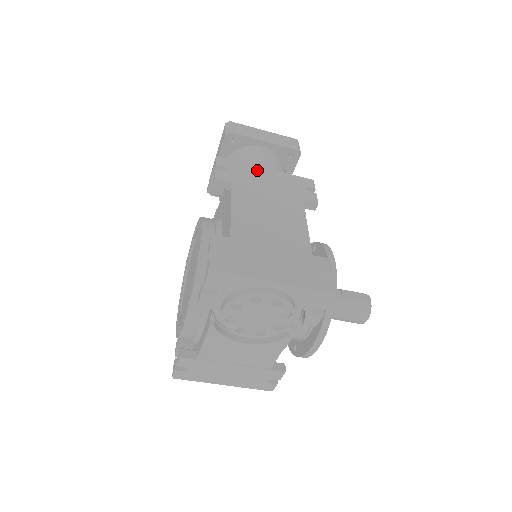
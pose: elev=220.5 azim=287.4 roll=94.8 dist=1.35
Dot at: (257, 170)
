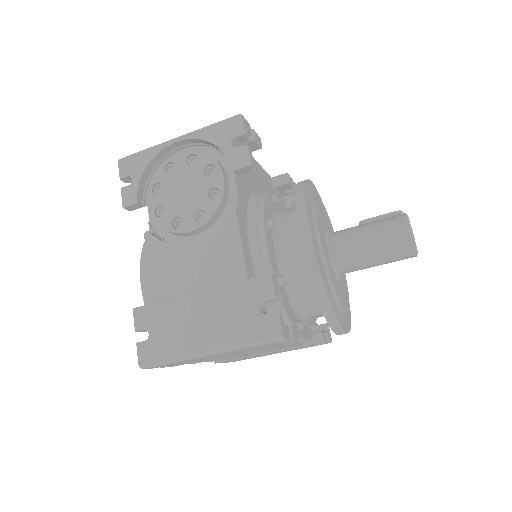
Dot at: occluded
